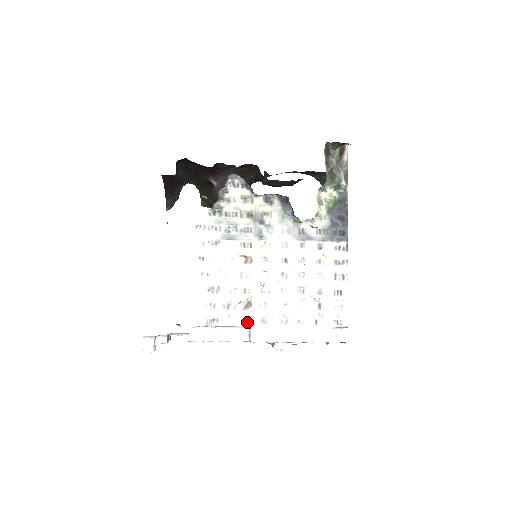
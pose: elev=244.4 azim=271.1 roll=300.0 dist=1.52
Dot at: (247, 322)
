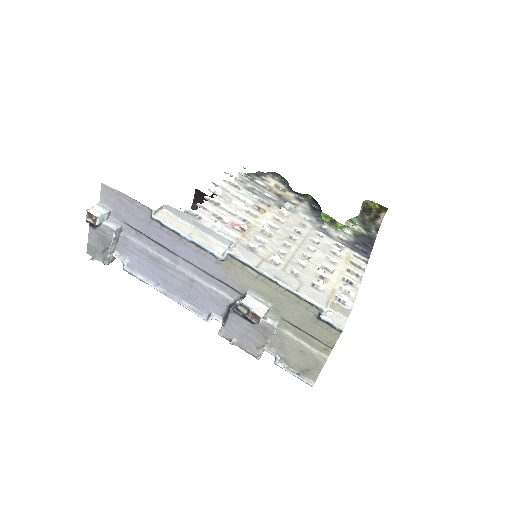
Dot at: (232, 237)
